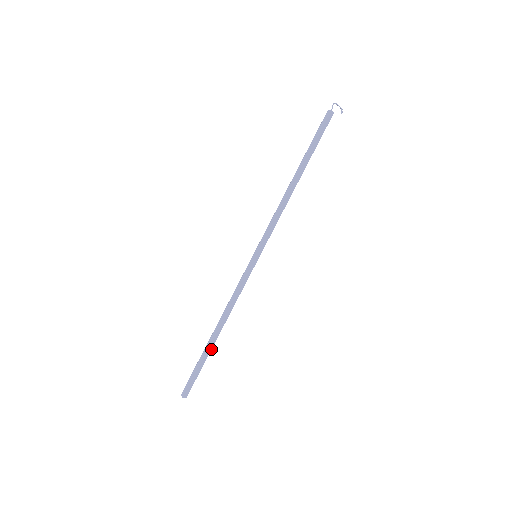
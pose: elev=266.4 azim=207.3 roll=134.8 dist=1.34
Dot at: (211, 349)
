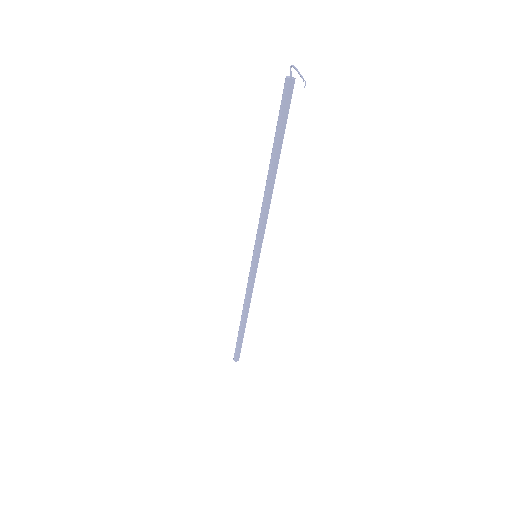
Dot at: occluded
